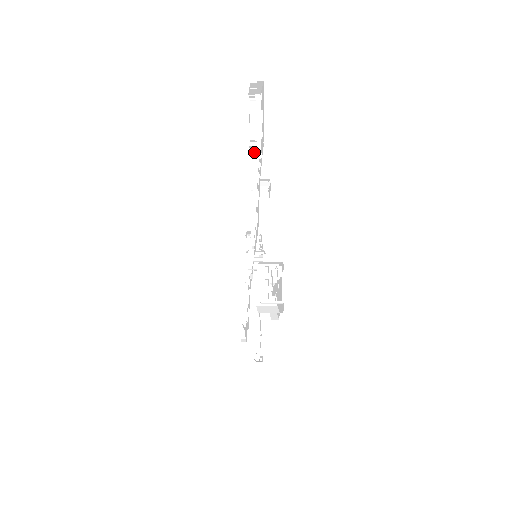
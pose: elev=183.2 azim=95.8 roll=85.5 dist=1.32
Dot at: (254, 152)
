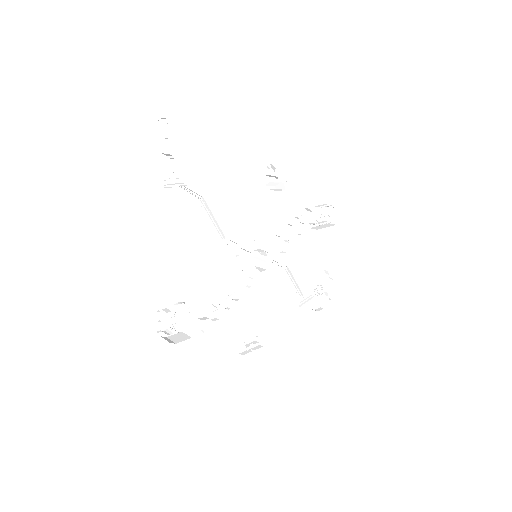
Dot at: (183, 183)
